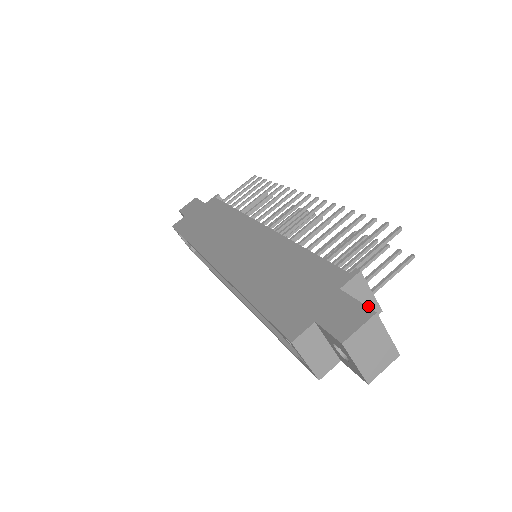
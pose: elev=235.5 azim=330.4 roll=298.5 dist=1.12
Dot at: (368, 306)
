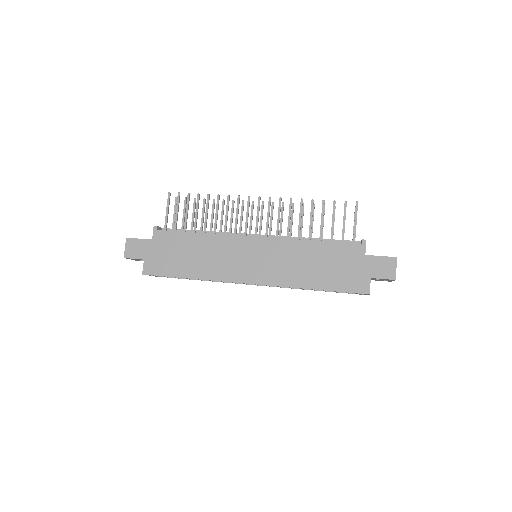
Dot at: occluded
